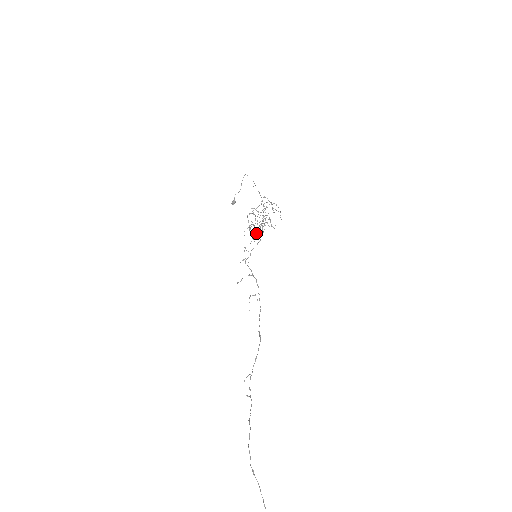
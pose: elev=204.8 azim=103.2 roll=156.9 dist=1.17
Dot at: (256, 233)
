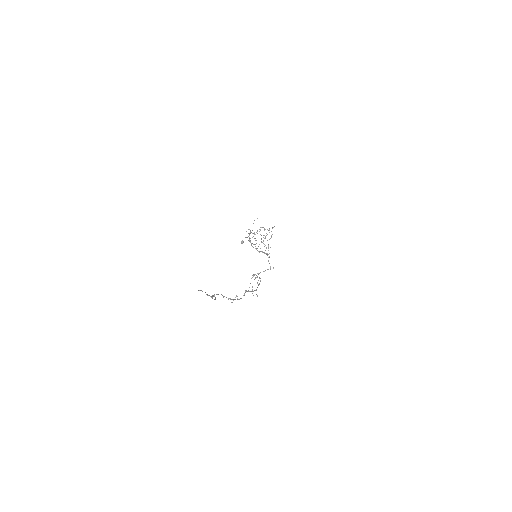
Dot at: occluded
